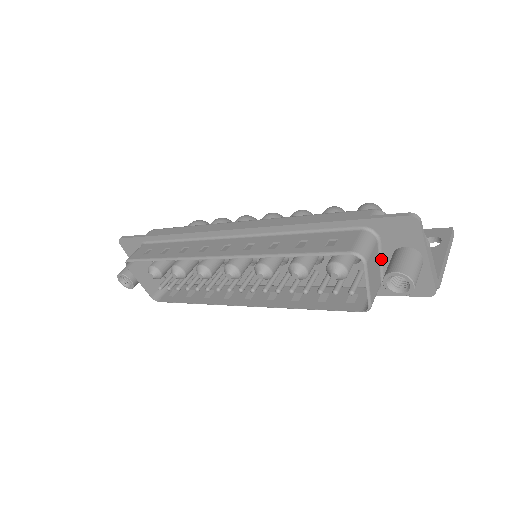
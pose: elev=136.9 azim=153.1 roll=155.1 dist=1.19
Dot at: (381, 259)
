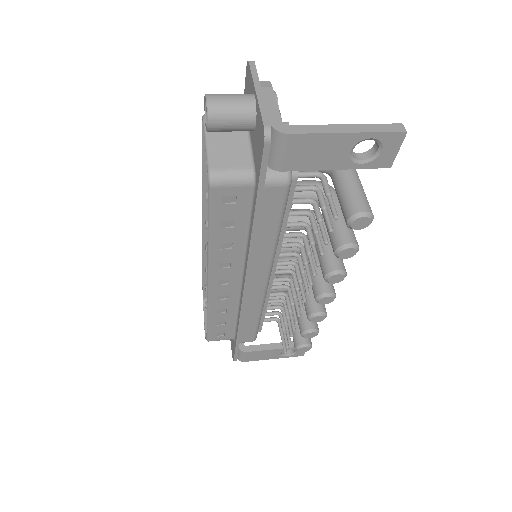
Dot at: (250, 138)
